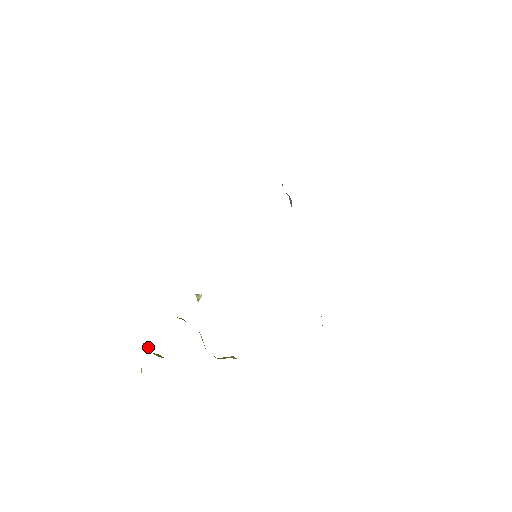
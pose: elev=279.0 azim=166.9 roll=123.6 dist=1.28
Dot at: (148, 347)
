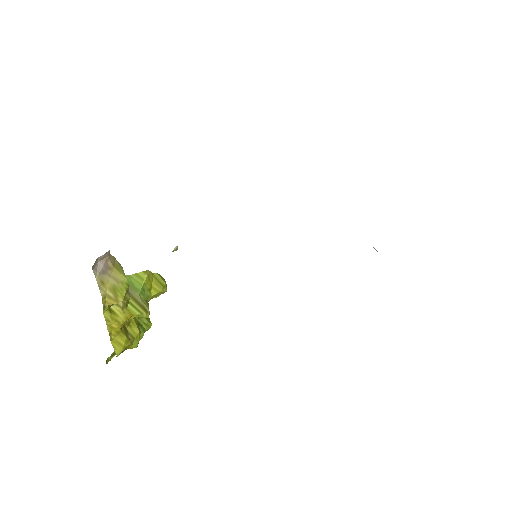
Dot at: occluded
